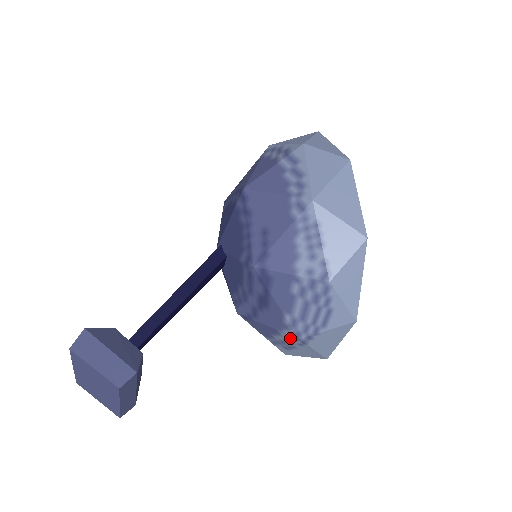
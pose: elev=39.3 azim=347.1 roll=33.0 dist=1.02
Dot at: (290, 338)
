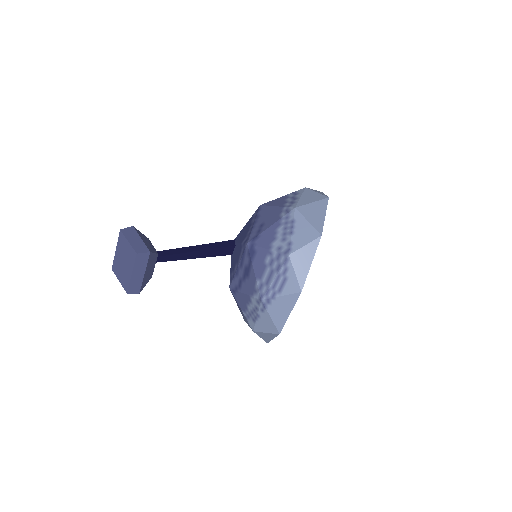
Dot at: (256, 303)
